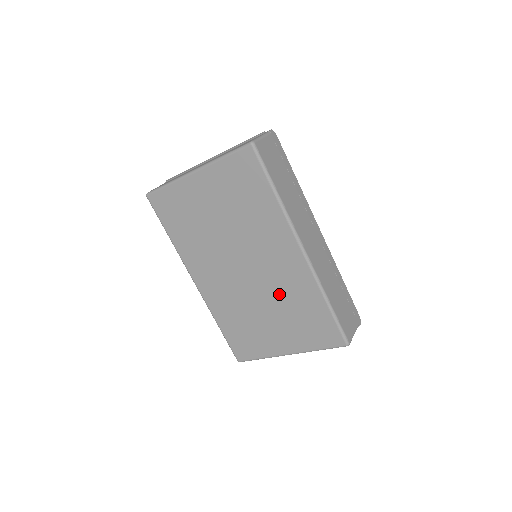
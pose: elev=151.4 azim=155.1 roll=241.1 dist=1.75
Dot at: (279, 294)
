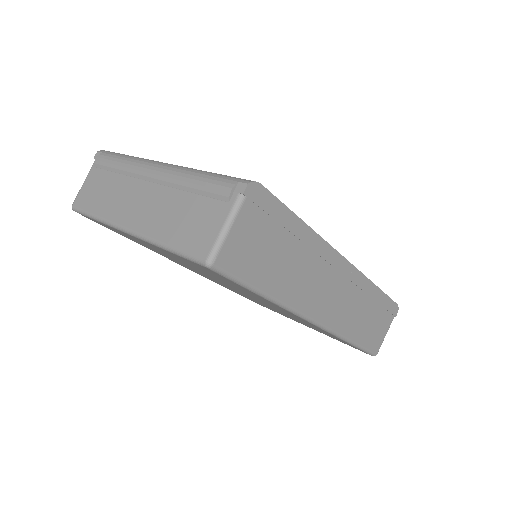
Dot at: occluded
